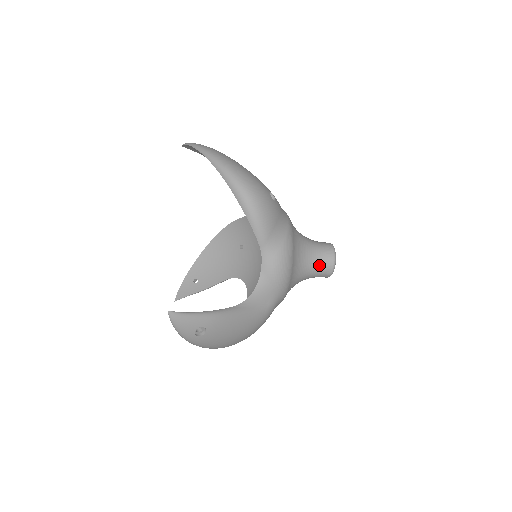
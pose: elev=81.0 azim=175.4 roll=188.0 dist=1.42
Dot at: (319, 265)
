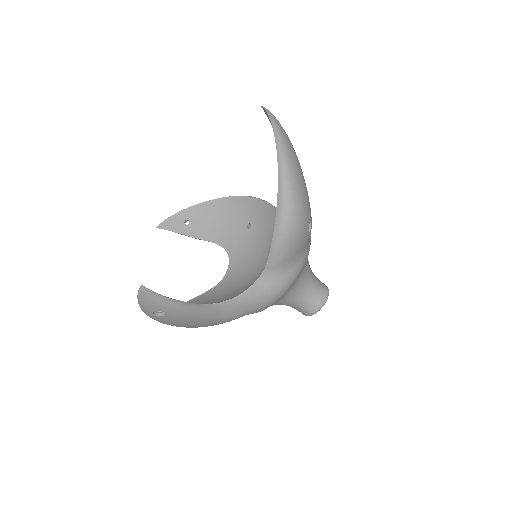
Dot at: (304, 304)
